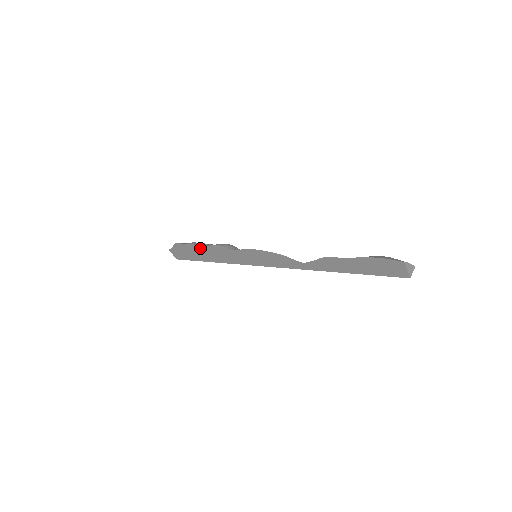
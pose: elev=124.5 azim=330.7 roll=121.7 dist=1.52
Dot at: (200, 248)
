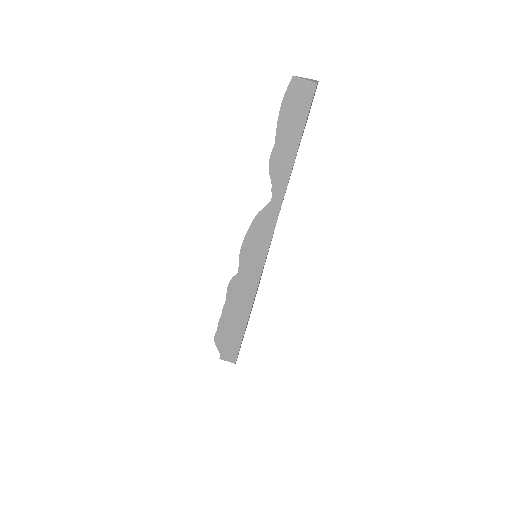
Dot at: (227, 314)
